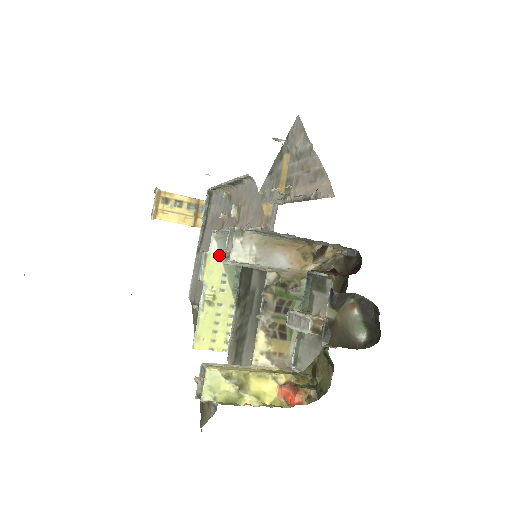
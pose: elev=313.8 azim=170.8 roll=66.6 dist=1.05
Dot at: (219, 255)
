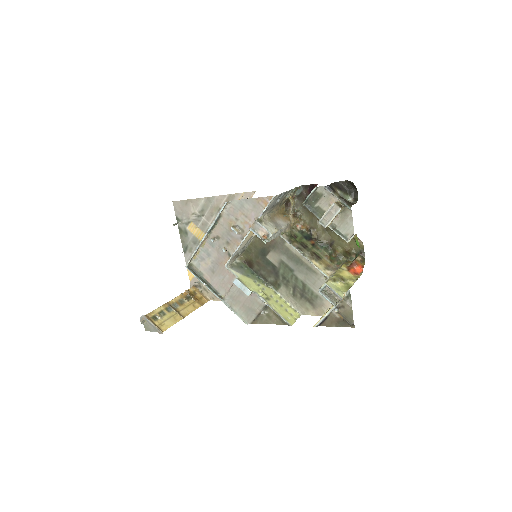
Dot at: (241, 275)
